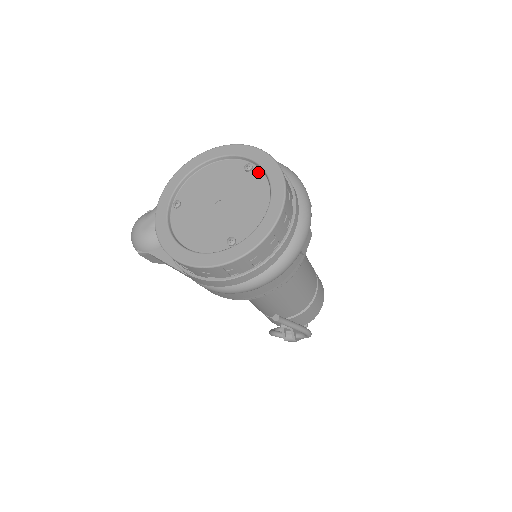
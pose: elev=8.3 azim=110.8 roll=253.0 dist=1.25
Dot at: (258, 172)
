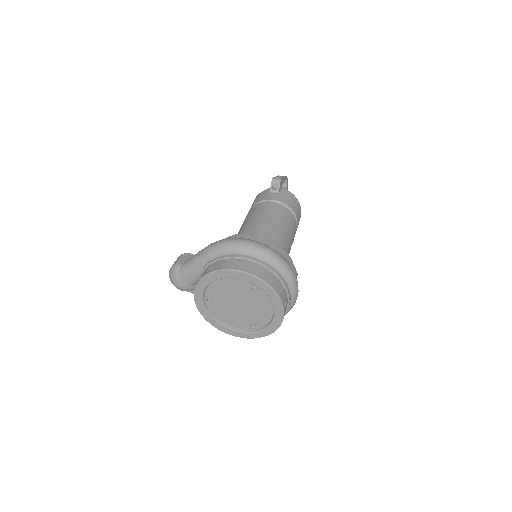
Dot at: (262, 292)
